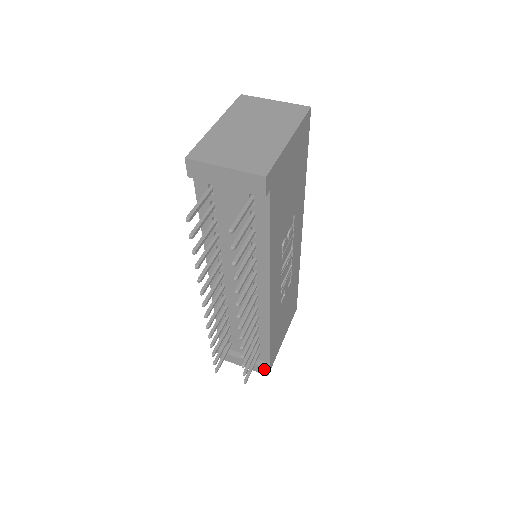
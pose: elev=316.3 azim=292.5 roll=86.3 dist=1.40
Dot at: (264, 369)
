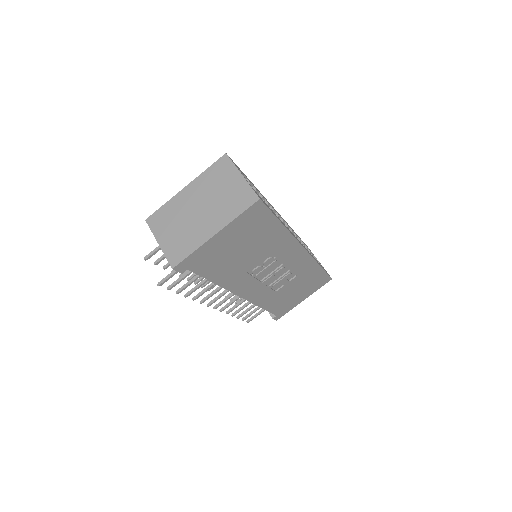
Dot at: (272, 317)
